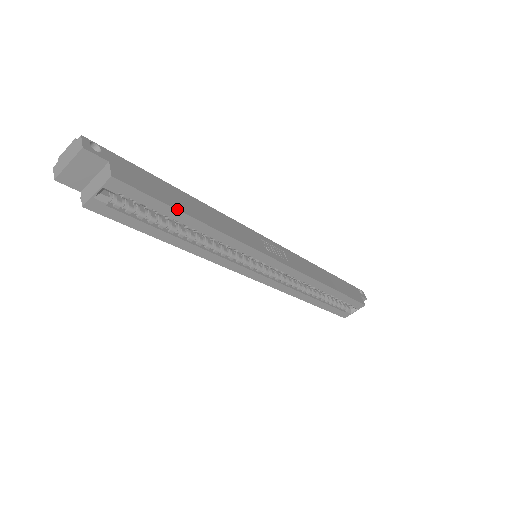
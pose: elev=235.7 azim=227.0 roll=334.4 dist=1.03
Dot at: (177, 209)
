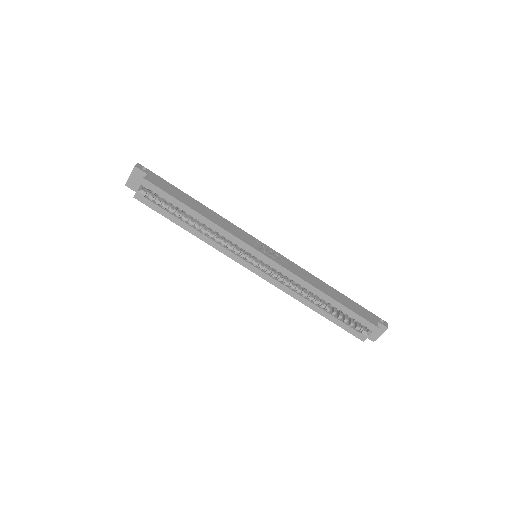
Dot at: (182, 202)
